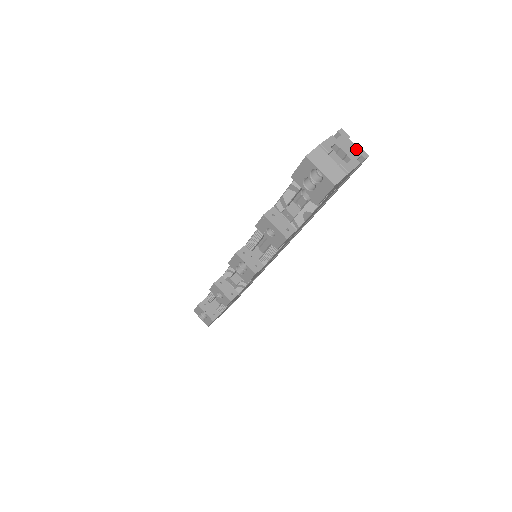
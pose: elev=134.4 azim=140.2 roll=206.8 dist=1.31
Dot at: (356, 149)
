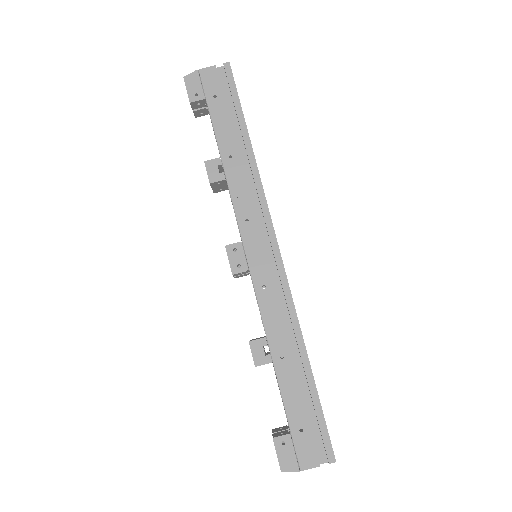
Dot at: occluded
